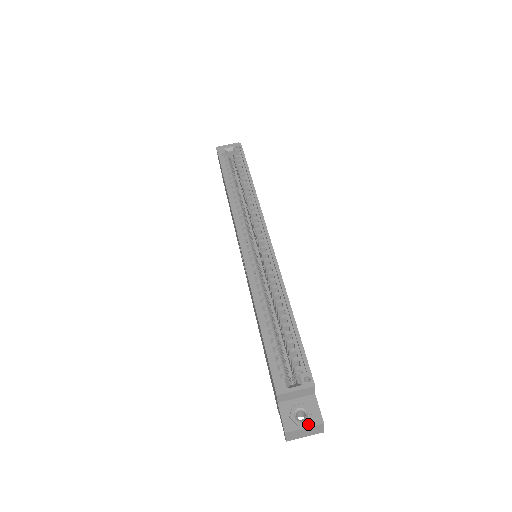
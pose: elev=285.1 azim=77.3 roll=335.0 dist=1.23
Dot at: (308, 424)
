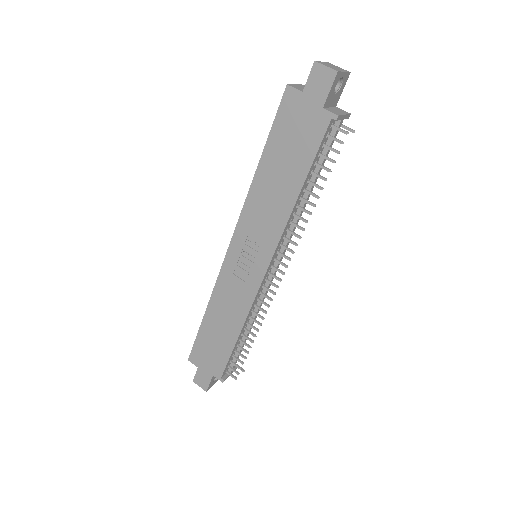
Dot at: occluded
